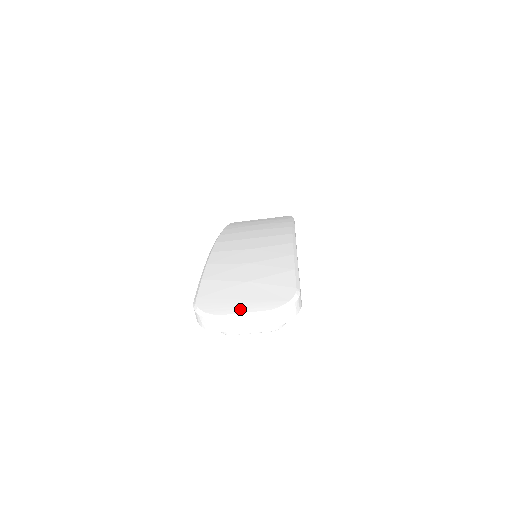
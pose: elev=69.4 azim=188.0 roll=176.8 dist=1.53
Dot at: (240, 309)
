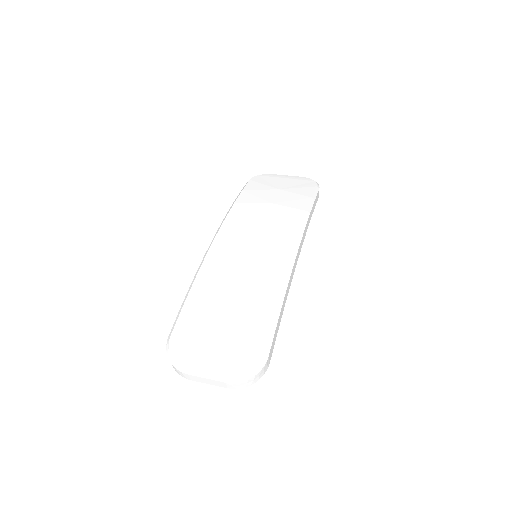
Dot at: (205, 367)
